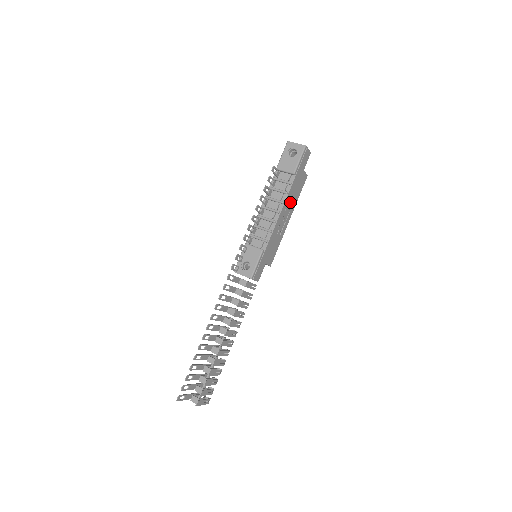
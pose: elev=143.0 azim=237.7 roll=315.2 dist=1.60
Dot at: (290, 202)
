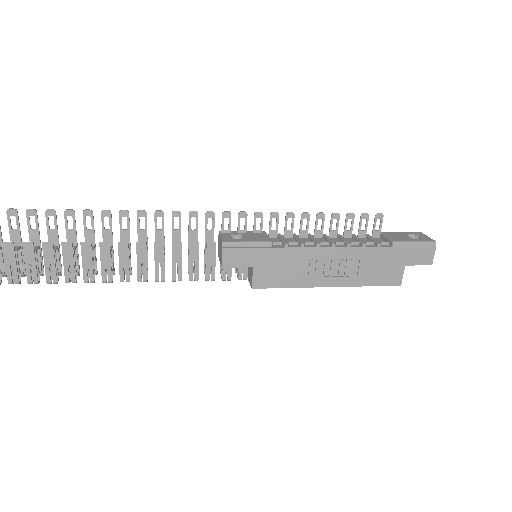
Dot at: (355, 267)
